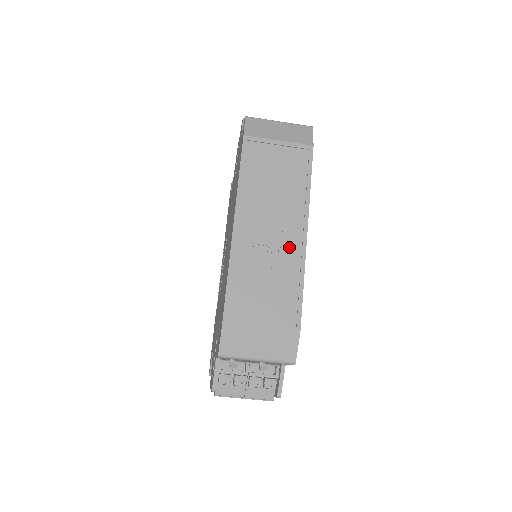
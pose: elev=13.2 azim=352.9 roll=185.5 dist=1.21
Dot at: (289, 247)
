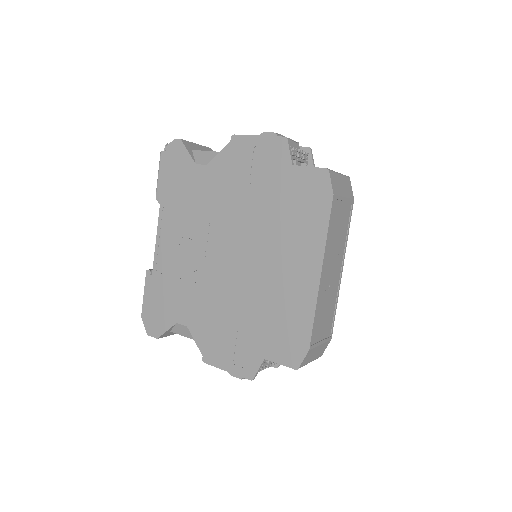
Dot at: (336, 282)
